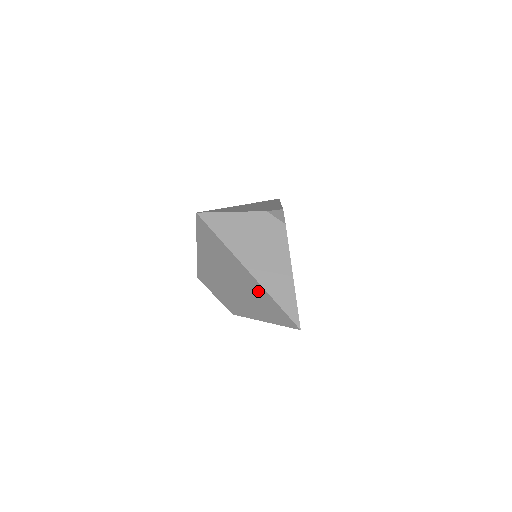
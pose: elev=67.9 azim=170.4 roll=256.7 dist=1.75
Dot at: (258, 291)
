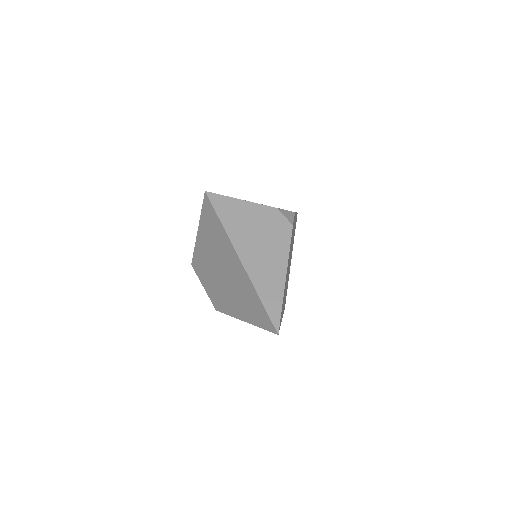
Dot at: (245, 285)
